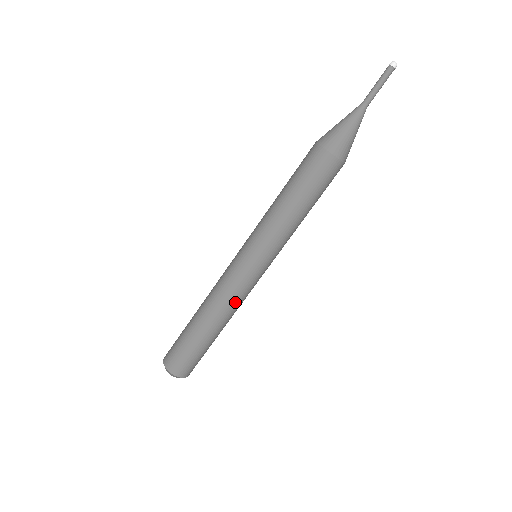
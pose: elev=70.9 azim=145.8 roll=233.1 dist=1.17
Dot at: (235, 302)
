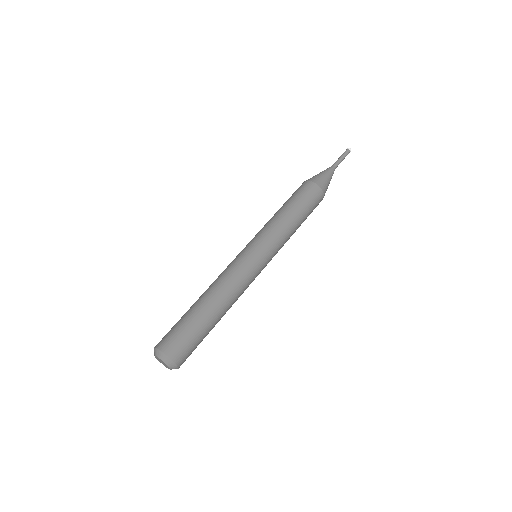
Dot at: (232, 280)
